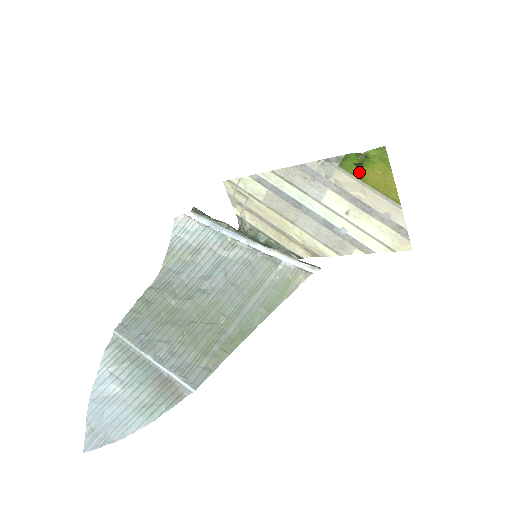
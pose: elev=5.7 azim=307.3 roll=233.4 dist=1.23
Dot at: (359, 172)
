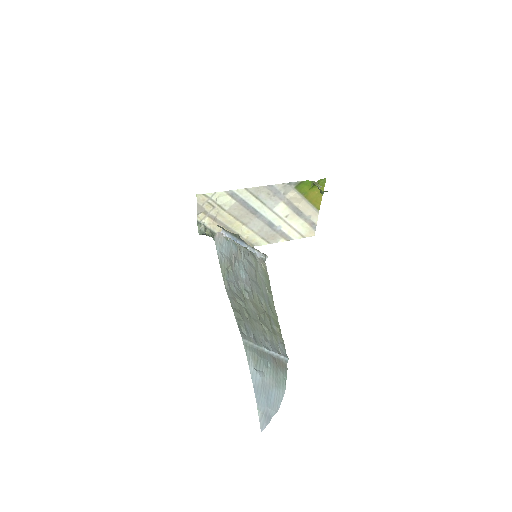
Dot at: (305, 192)
